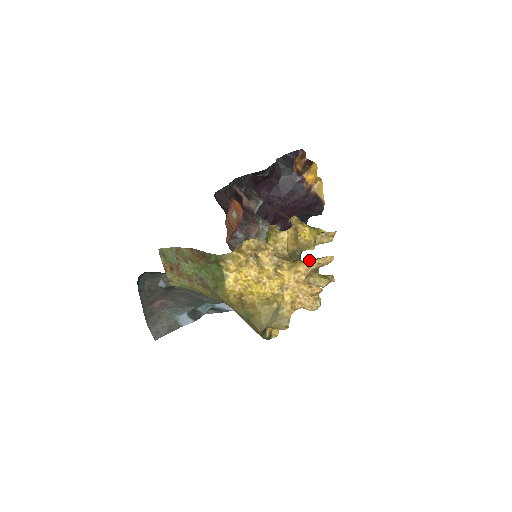
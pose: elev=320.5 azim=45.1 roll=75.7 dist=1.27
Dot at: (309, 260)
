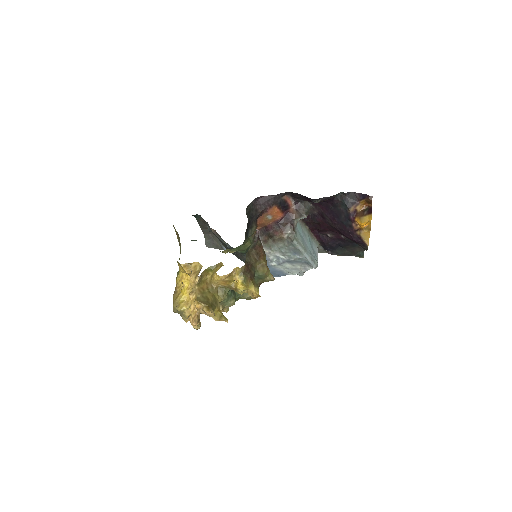
Dot at: (205, 304)
